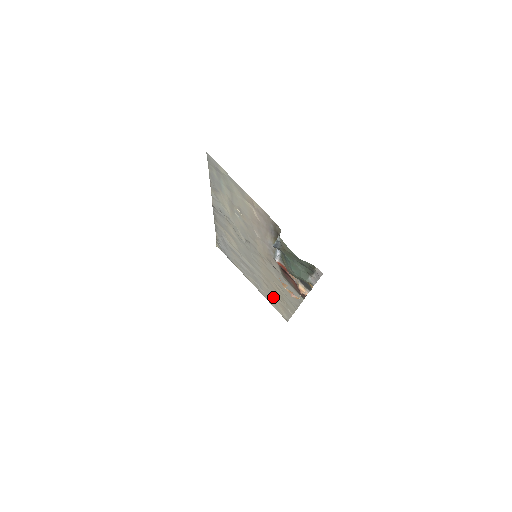
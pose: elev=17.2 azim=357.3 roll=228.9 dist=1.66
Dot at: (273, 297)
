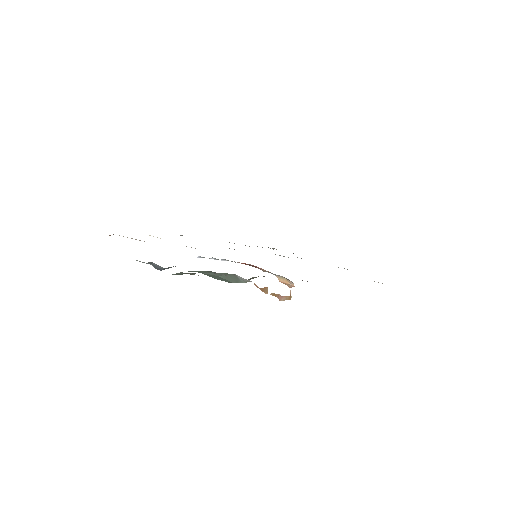
Dot at: occluded
